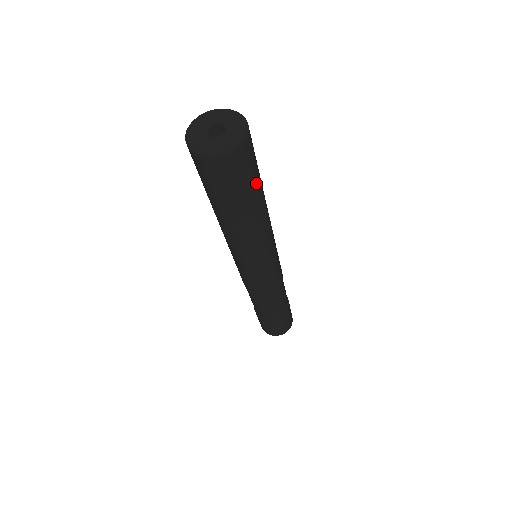
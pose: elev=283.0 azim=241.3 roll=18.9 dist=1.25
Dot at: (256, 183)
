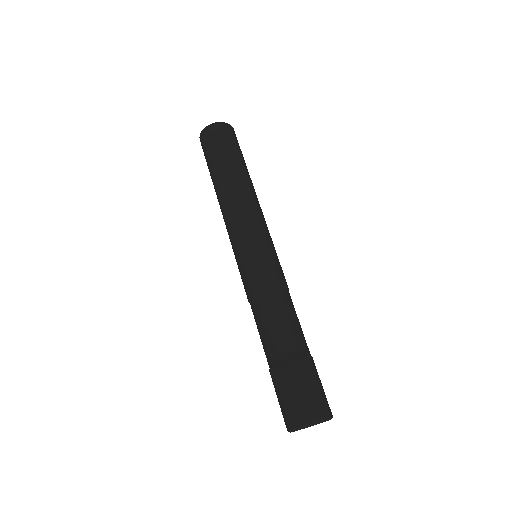
Dot at: (240, 155)
